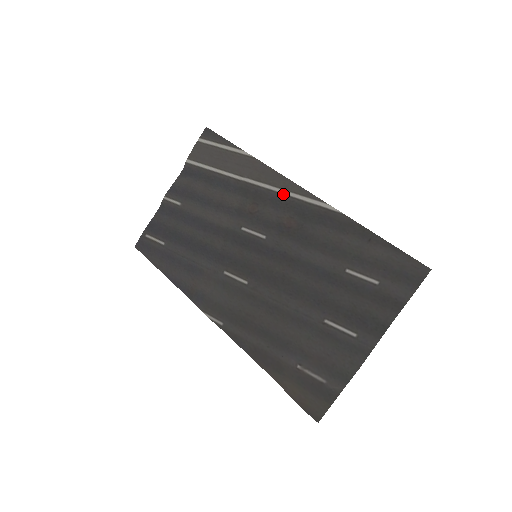
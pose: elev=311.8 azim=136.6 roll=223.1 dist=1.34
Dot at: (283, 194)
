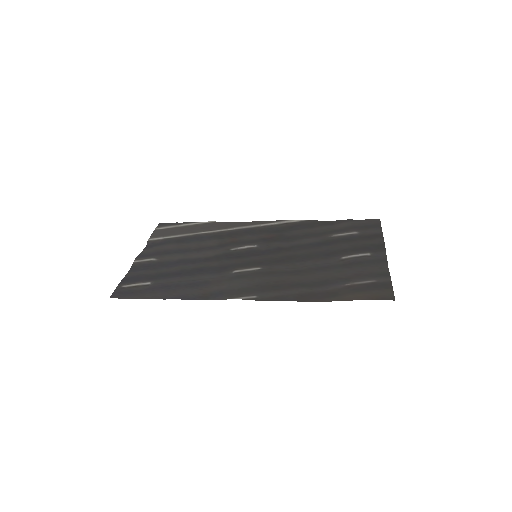
Dot at: (254, 227)
